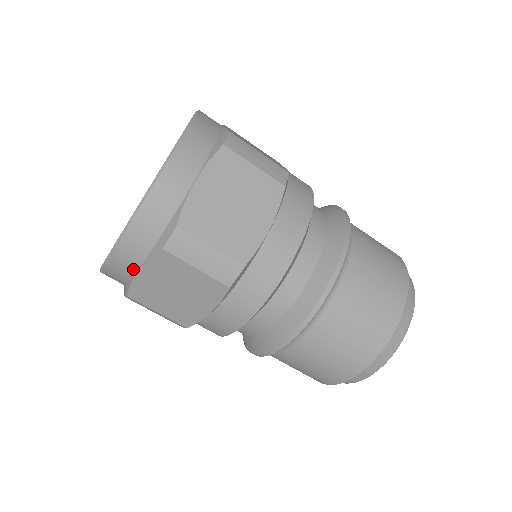
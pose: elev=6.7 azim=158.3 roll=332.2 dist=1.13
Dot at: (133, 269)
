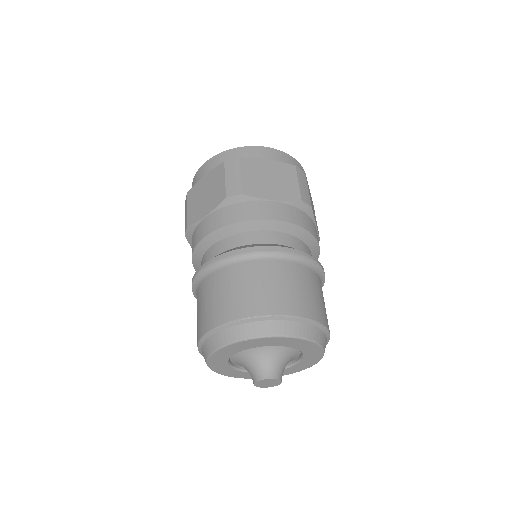
Dot at: (205, 174)
